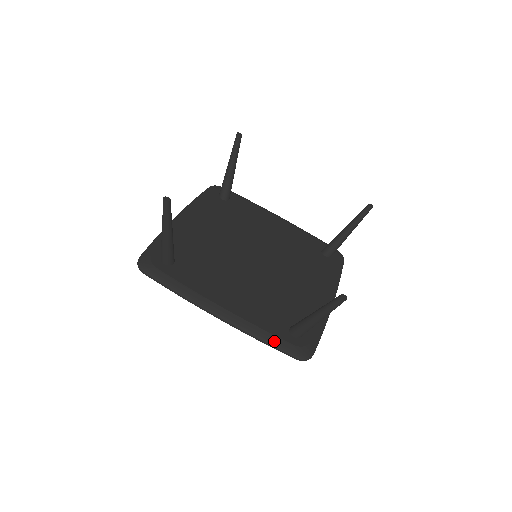
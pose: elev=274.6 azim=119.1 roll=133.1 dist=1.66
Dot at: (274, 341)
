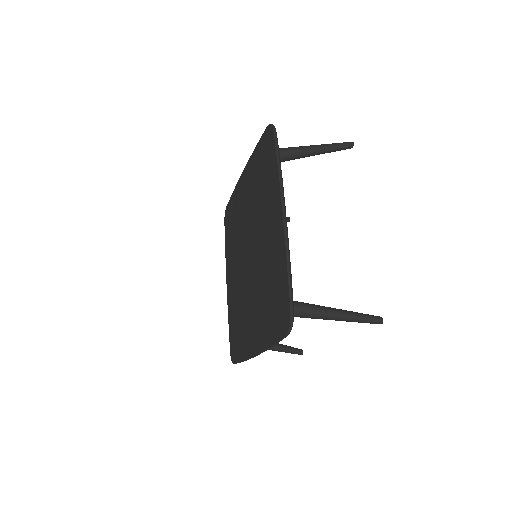
Dot at: occluded
